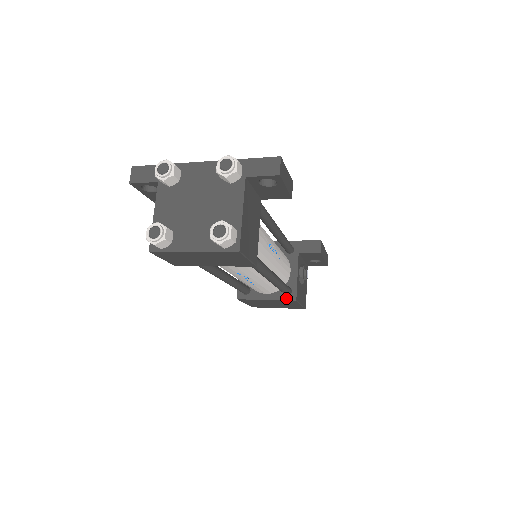
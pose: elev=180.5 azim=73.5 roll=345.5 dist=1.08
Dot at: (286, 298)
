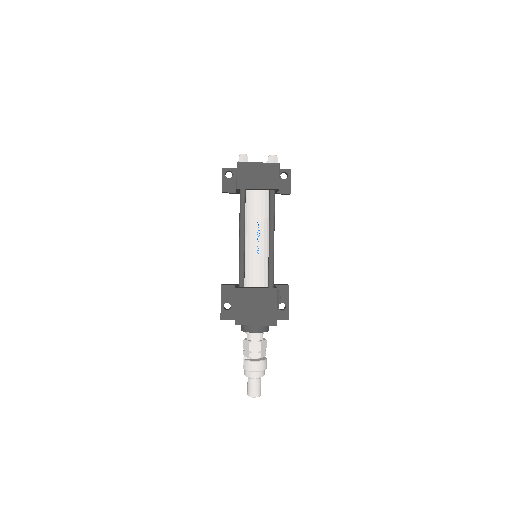
Dot at: (271, 288)
